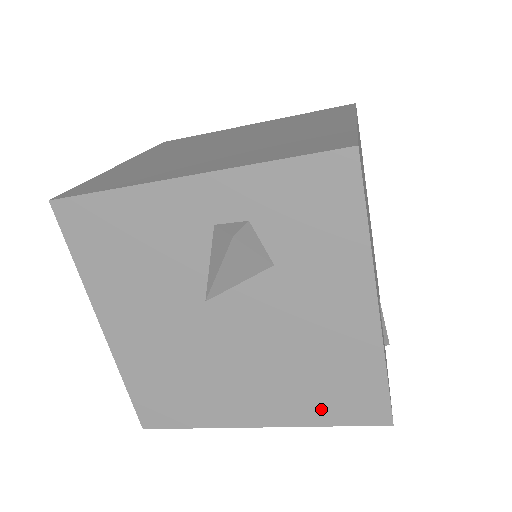
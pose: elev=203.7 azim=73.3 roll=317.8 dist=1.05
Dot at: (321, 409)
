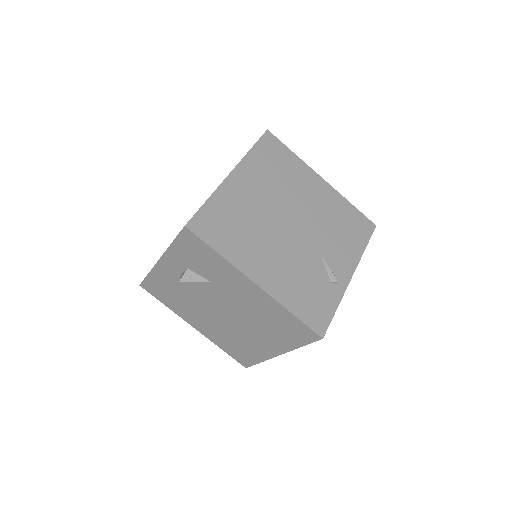
Dot at: (289, 339)
